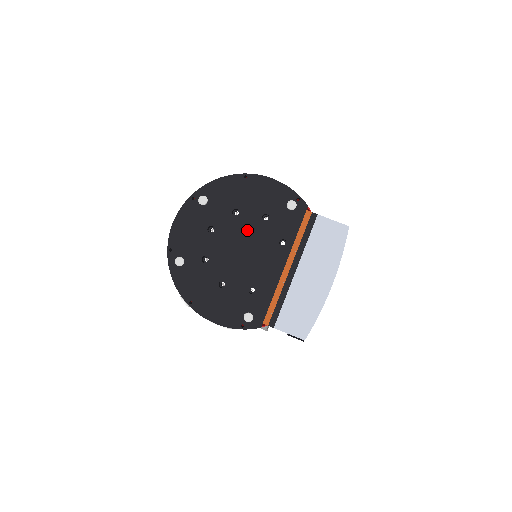
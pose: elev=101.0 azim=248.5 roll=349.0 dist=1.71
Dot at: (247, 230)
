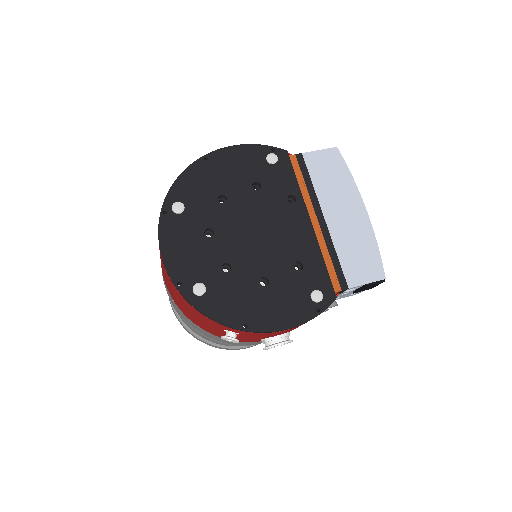
Dot at: (247, 209)
